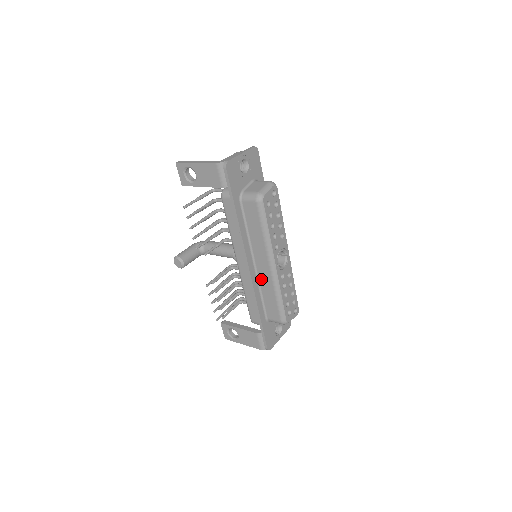
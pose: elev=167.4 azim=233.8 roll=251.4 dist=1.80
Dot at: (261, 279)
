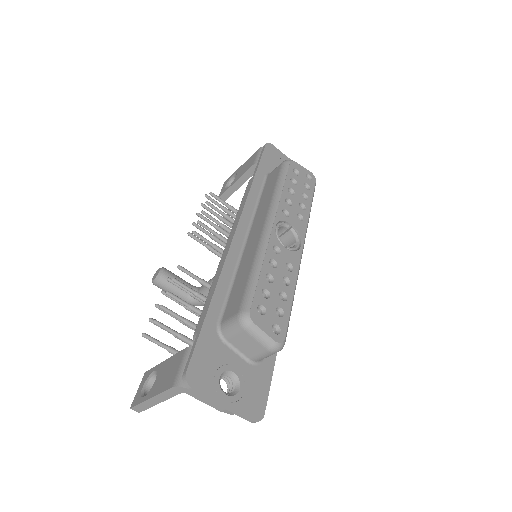
Dot at: (244, 255)
